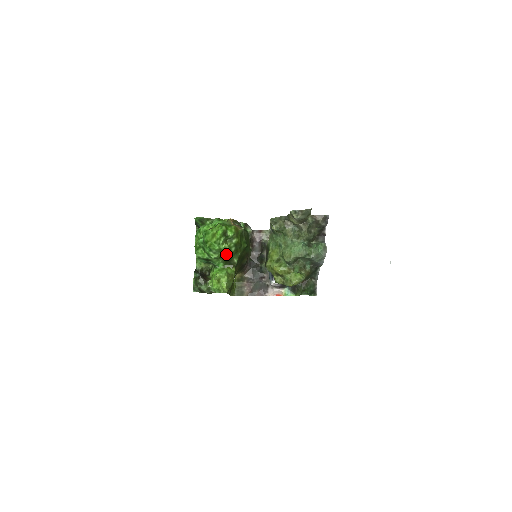
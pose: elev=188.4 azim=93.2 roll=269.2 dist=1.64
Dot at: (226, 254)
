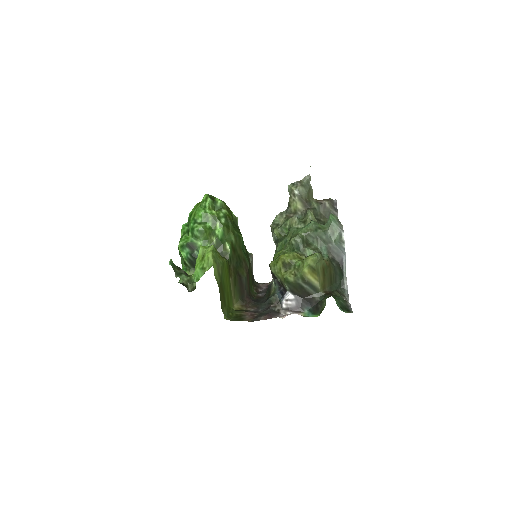
Dot at: (214, 230)
